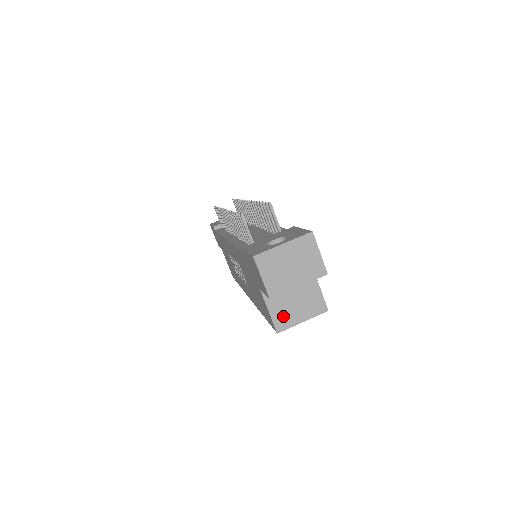
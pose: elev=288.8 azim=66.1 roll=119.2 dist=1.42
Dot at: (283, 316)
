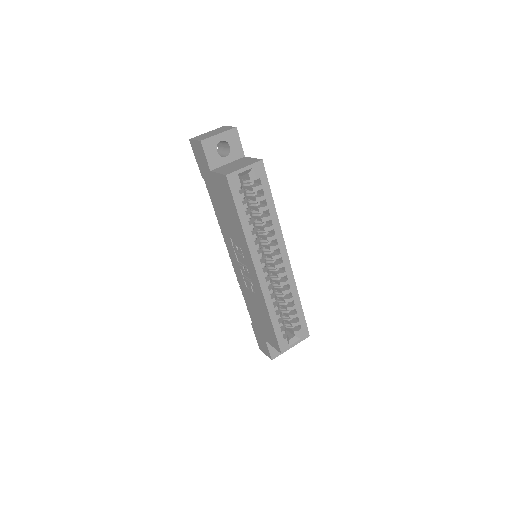
Dot at: (229, 171)
